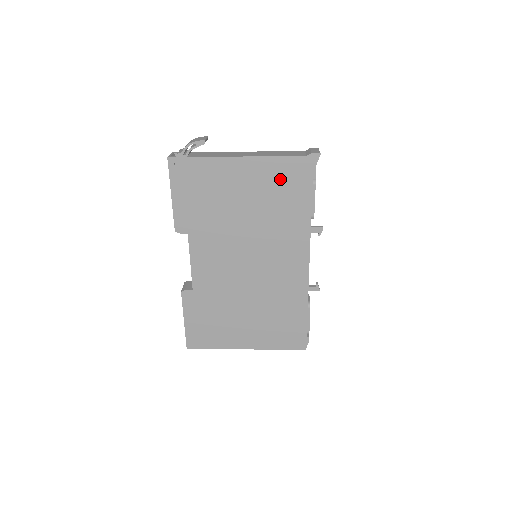
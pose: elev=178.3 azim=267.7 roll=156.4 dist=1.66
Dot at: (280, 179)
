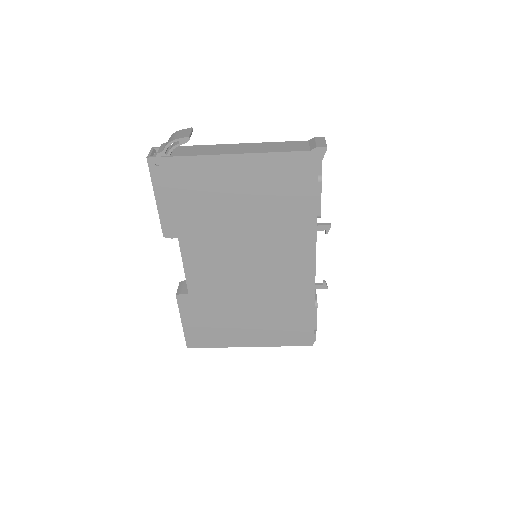
Dot at: (280, 177)
